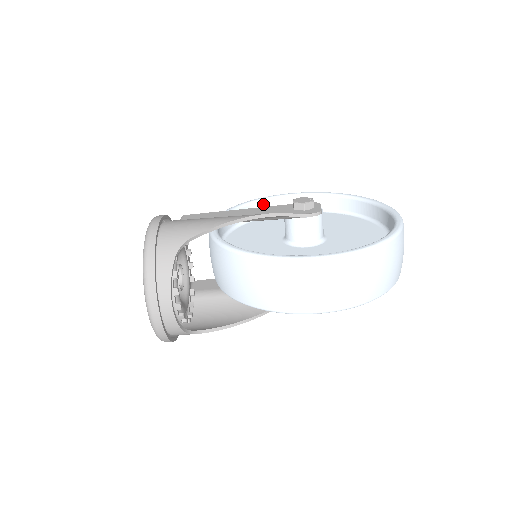
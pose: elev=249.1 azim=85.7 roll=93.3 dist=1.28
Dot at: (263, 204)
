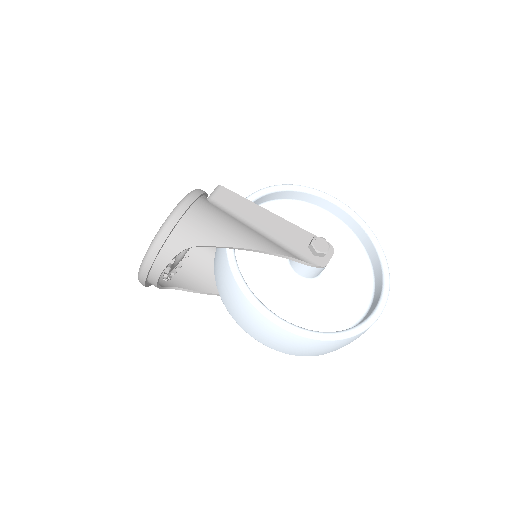
Dot at: (305, 194)
